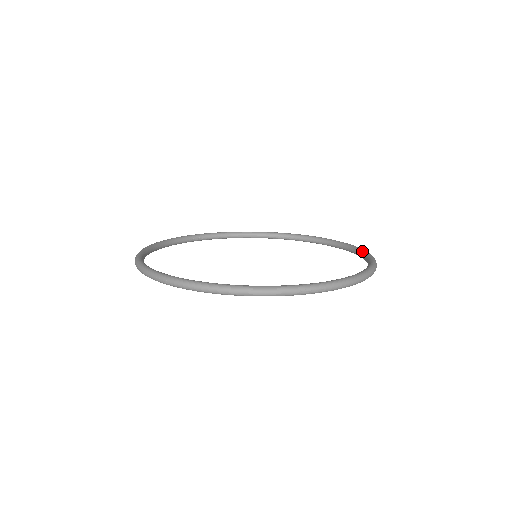
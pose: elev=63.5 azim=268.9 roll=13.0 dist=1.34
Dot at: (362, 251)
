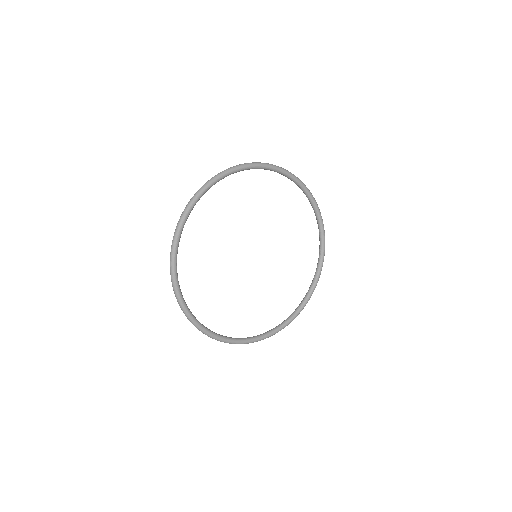
Dot at: (322, 260)
